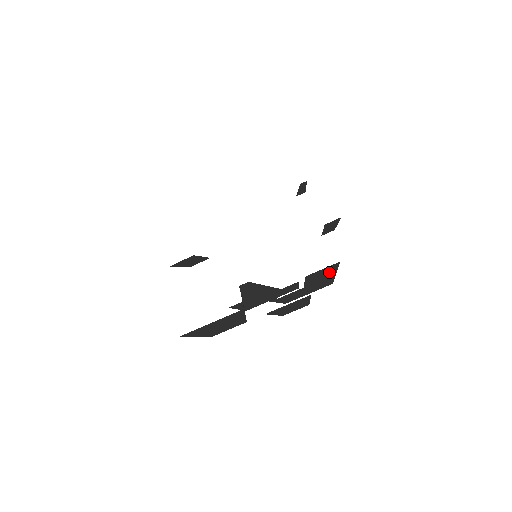
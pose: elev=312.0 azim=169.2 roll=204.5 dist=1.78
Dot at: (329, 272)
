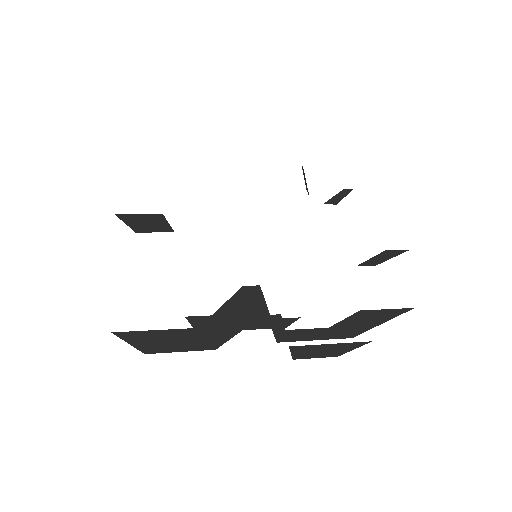
Dot at: (381, 318)
